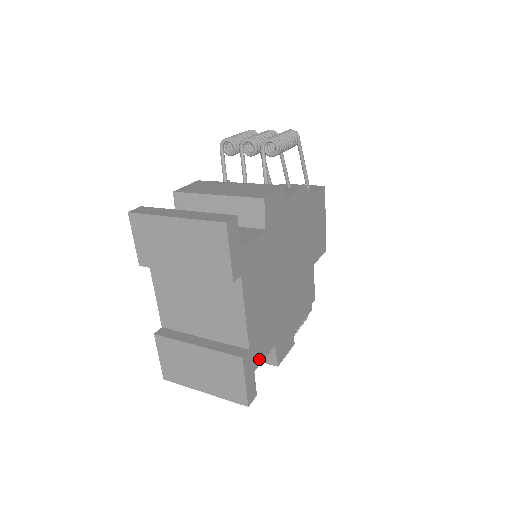
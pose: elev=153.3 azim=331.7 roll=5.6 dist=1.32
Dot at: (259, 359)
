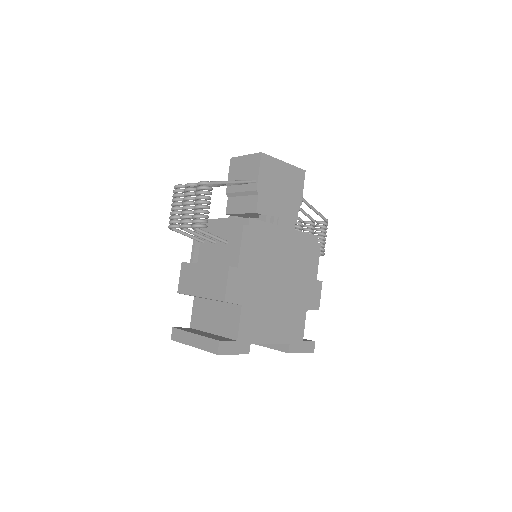
Dot at: (301, 333)
